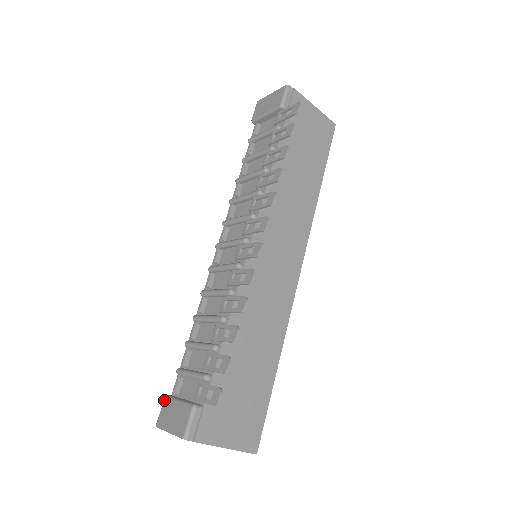
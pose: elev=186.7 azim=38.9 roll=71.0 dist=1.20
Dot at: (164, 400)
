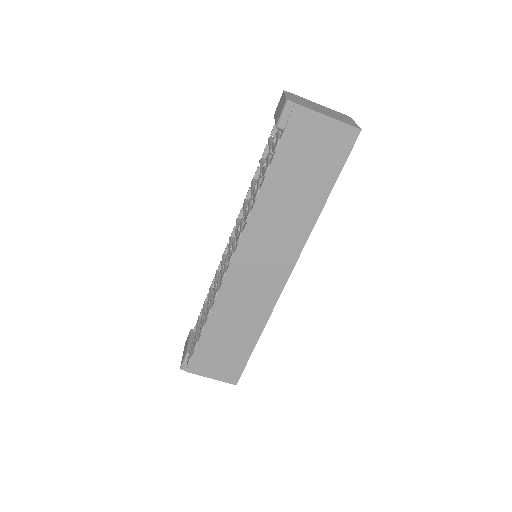
Dot at: occluded
